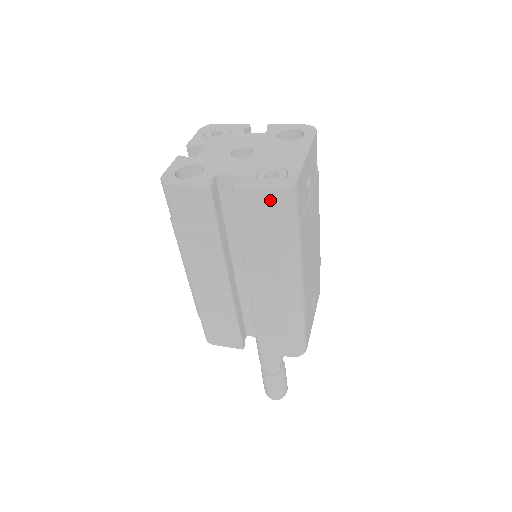
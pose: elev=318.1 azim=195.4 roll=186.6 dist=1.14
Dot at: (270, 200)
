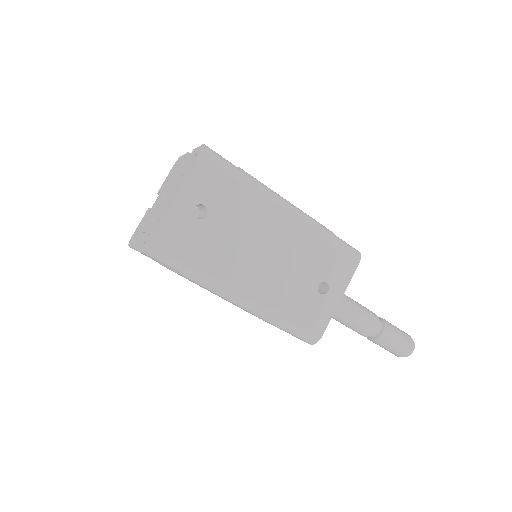
Dot at: (148, 256)
